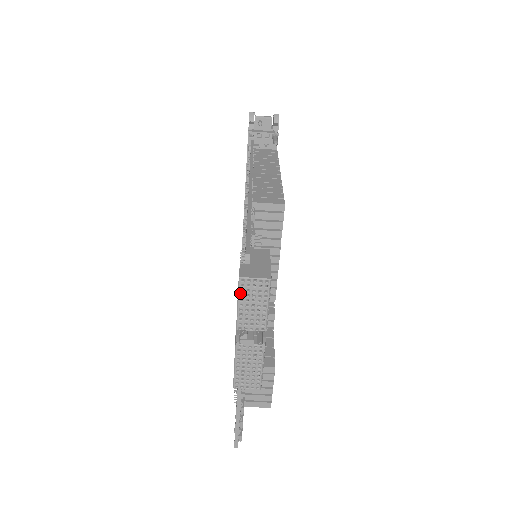
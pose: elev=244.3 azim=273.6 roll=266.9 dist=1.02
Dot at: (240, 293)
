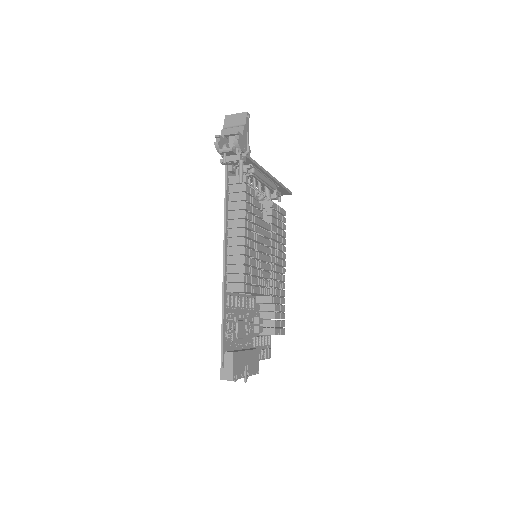
Dot at: occluded
